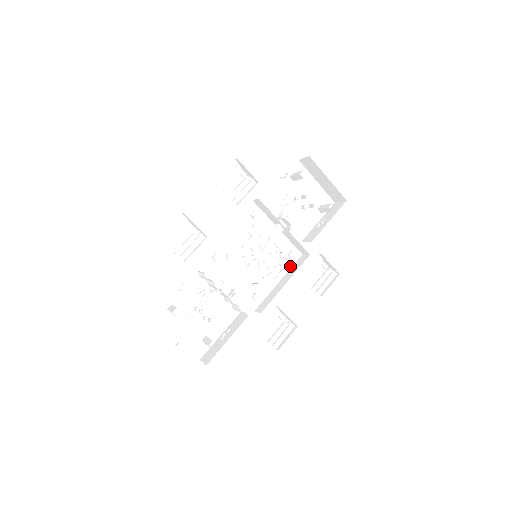
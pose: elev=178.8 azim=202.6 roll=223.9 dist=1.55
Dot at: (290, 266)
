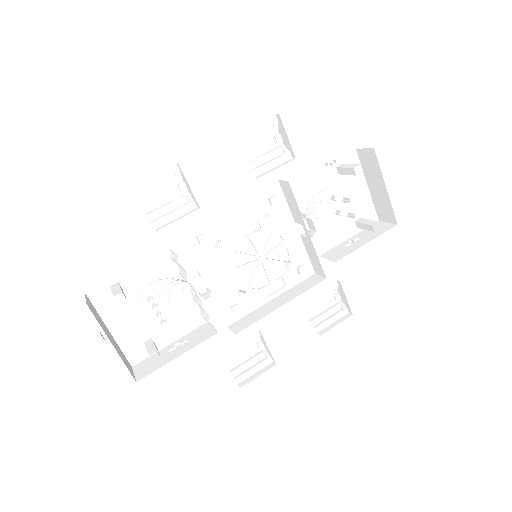
Dot at: (294, 283)
